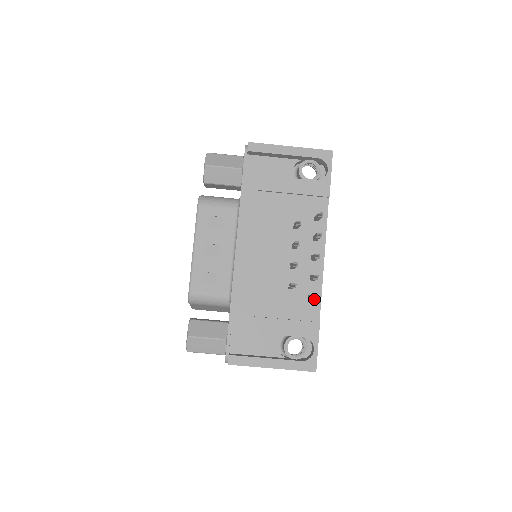
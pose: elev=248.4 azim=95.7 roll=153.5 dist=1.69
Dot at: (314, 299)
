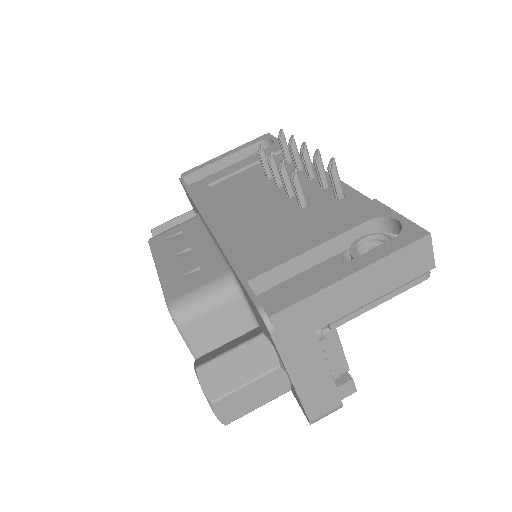
Dot at: (331, 164)
